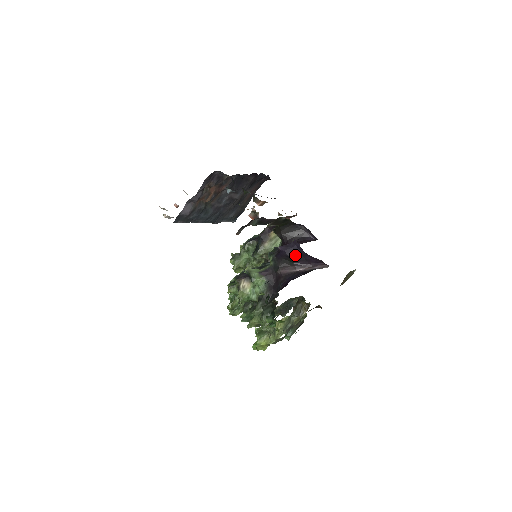
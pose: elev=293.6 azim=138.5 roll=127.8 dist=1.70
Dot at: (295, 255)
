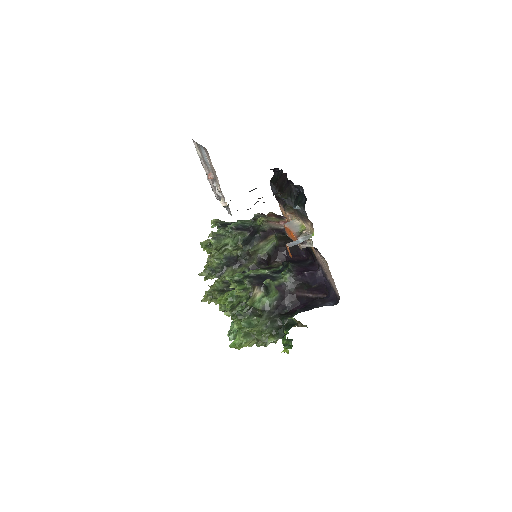
Dot at: (316, 284)
